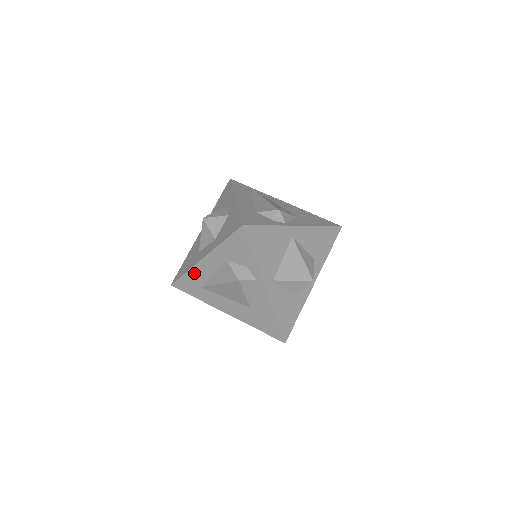
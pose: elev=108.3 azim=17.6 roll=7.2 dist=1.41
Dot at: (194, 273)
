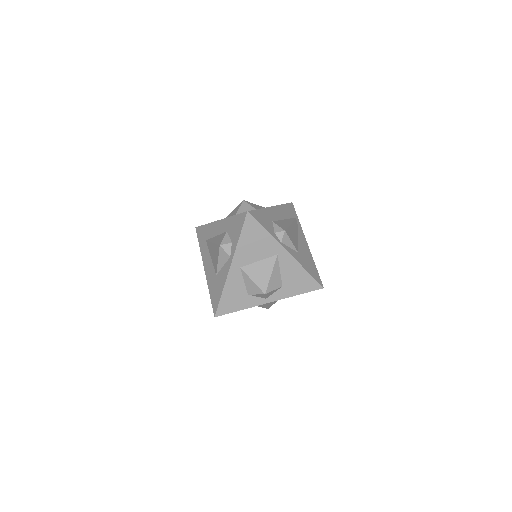
Dot at: (209, 227)
